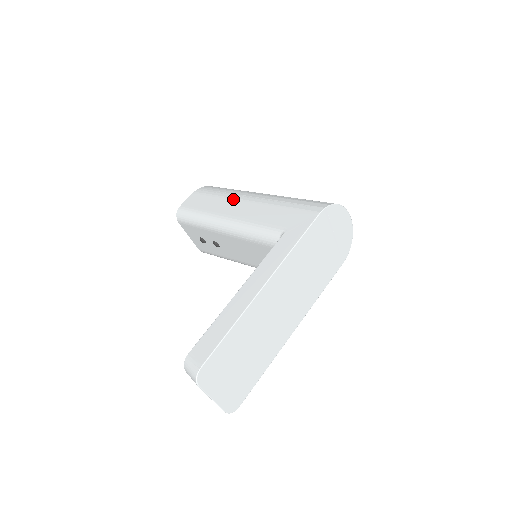
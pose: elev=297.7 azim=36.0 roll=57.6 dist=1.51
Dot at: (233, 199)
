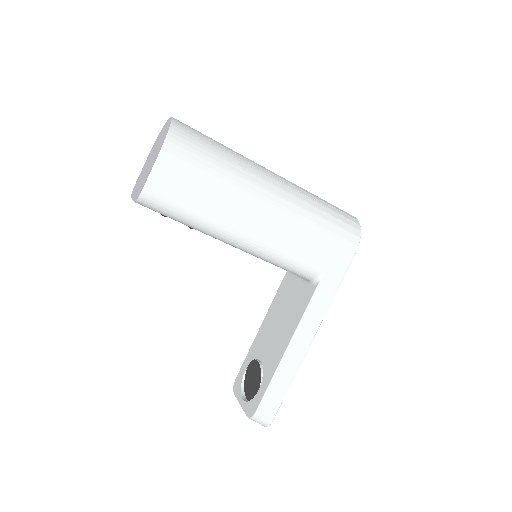
Dot at: (244, 199)
